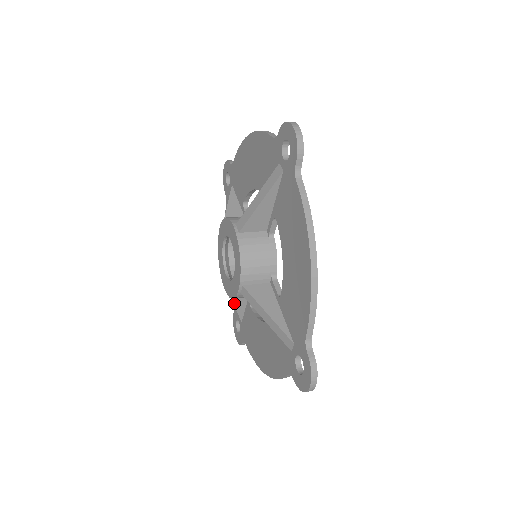
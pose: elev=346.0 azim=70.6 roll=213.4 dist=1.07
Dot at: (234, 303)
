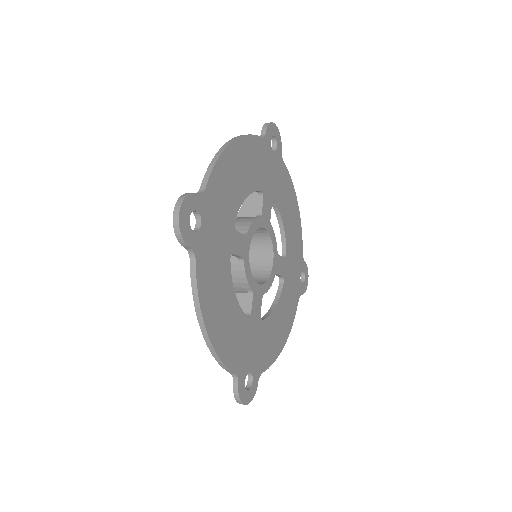
Dot at: occluded
